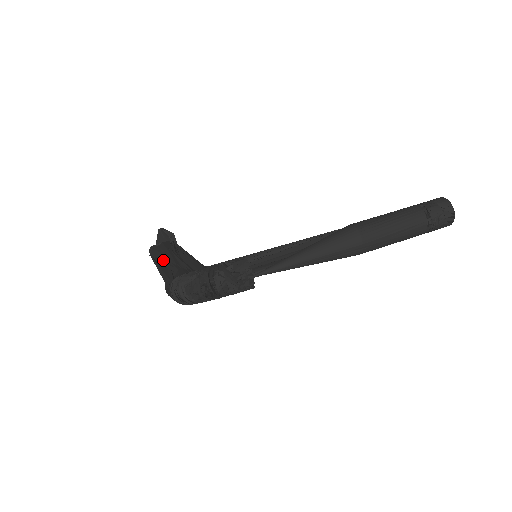
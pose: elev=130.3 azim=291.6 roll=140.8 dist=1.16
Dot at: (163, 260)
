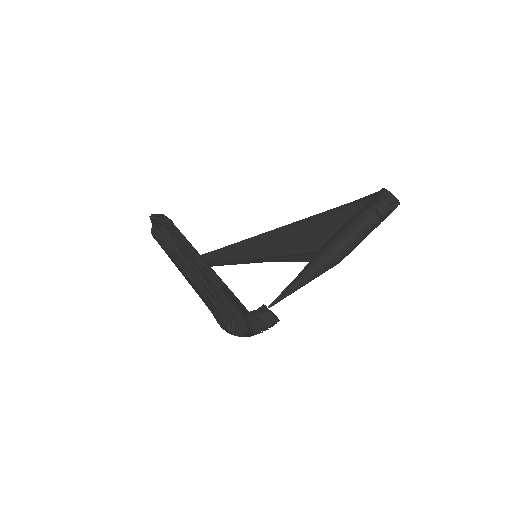
Dot at: (181, 265)
